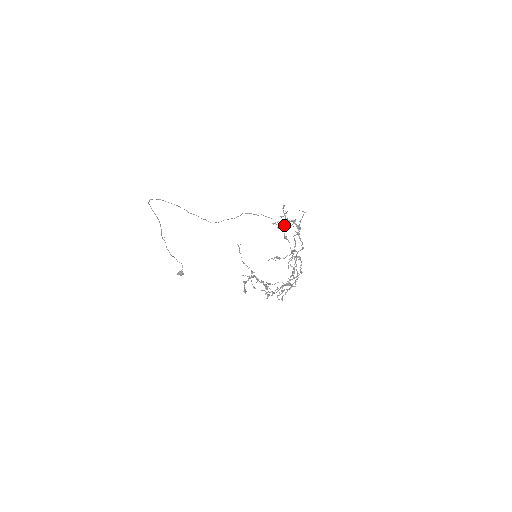
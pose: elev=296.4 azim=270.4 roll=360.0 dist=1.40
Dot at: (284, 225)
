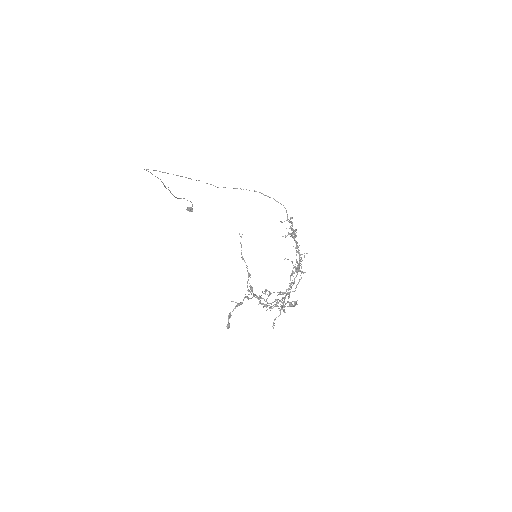
Dot at: (291, 229)
